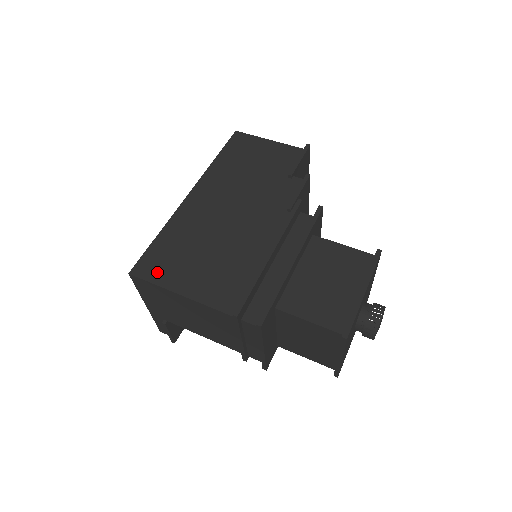
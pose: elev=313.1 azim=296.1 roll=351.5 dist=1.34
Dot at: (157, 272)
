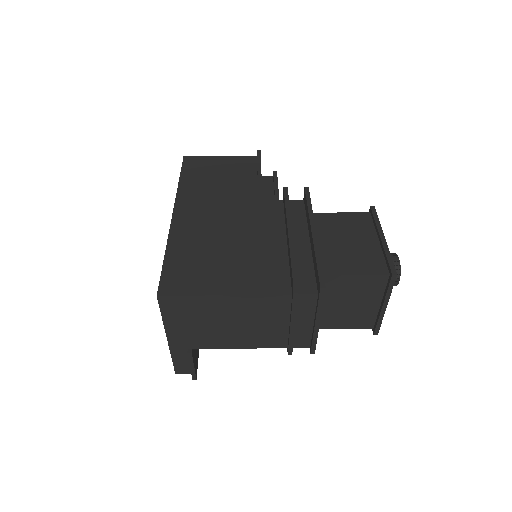
Dot at: (187, 285)
